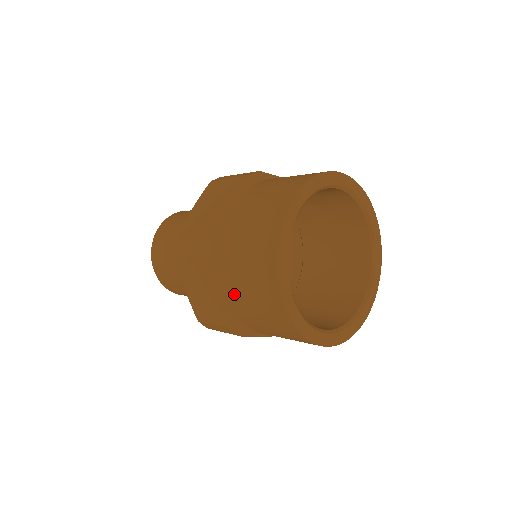
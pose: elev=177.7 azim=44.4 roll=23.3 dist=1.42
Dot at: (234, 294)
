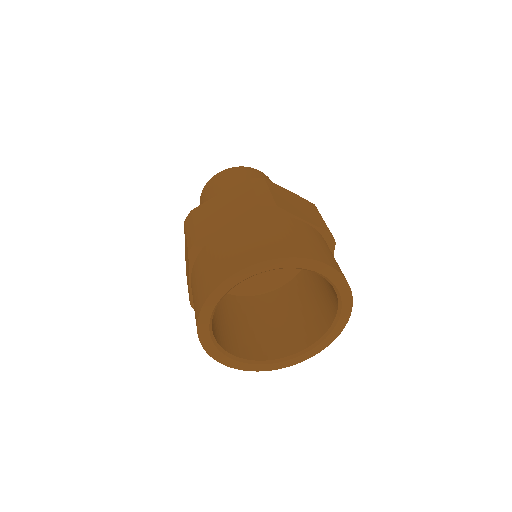
Dot at: occluded
